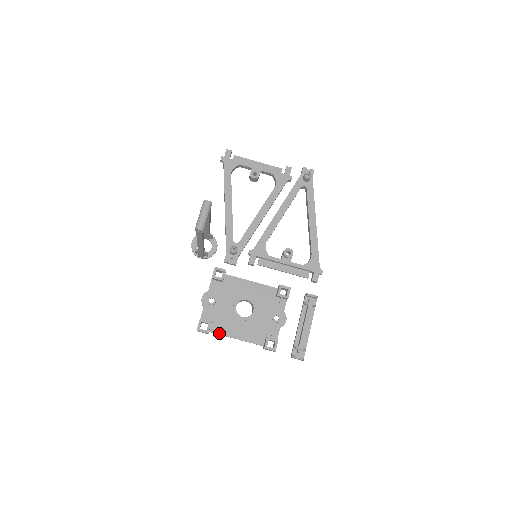
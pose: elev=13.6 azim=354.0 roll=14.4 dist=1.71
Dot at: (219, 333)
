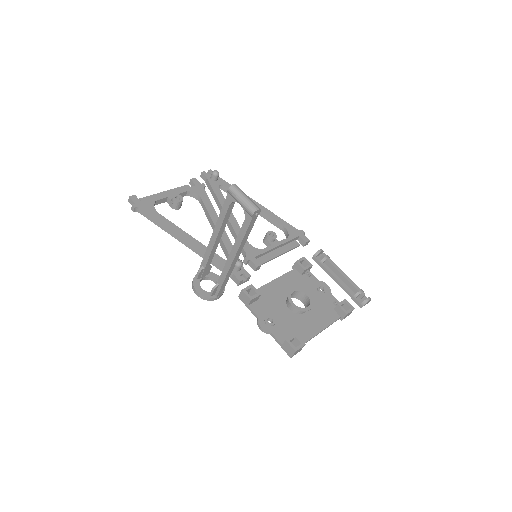
Dot at: (306, 340)
